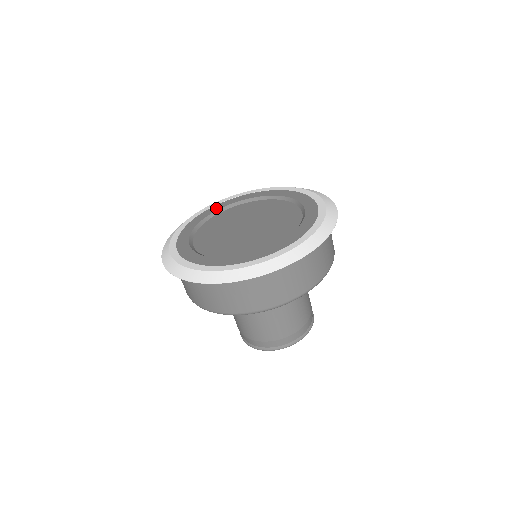
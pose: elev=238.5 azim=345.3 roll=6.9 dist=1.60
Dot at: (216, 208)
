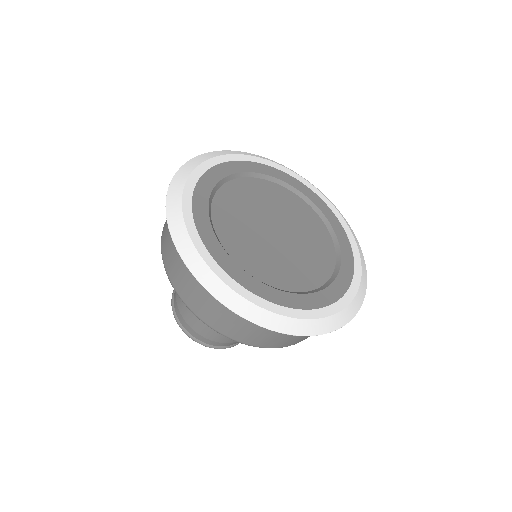
Dot at: (298, 186)
